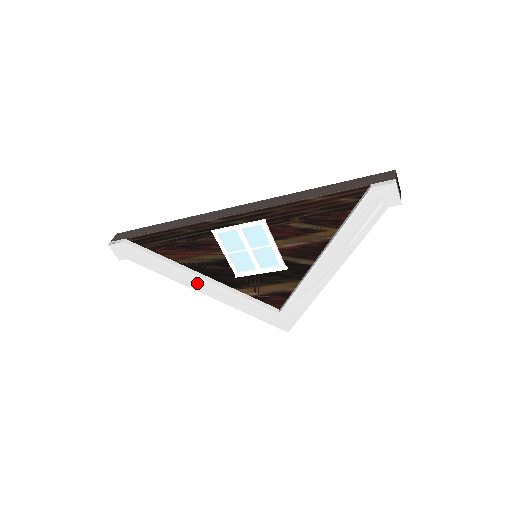
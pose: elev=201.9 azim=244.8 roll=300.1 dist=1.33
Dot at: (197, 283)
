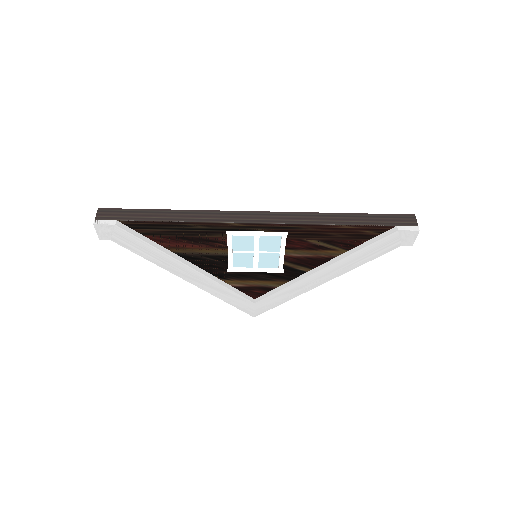
Dot at: (184, 271)
